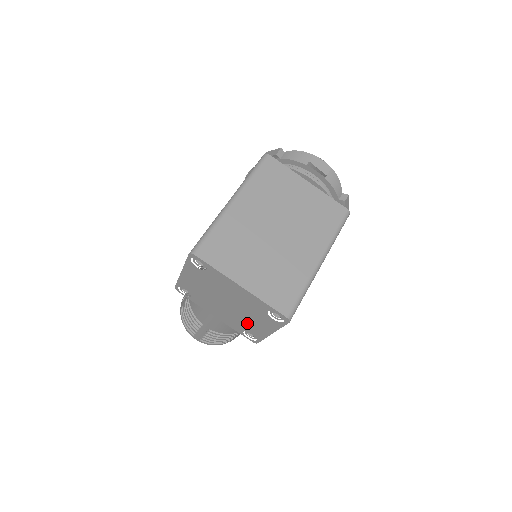
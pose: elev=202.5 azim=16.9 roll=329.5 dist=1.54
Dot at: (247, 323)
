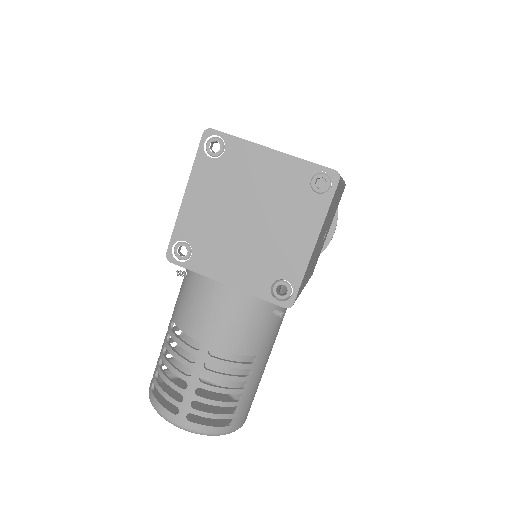
Dot at: (278, 250)
